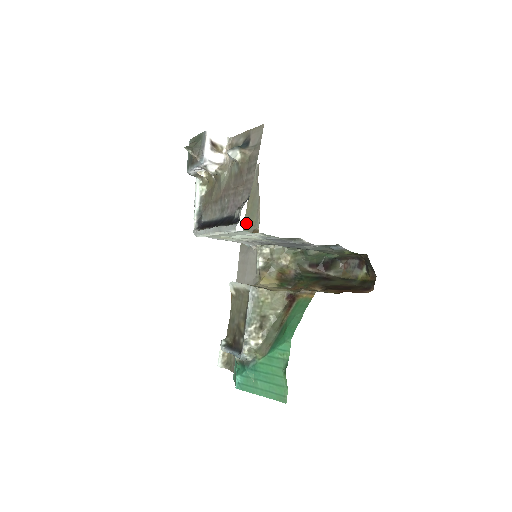
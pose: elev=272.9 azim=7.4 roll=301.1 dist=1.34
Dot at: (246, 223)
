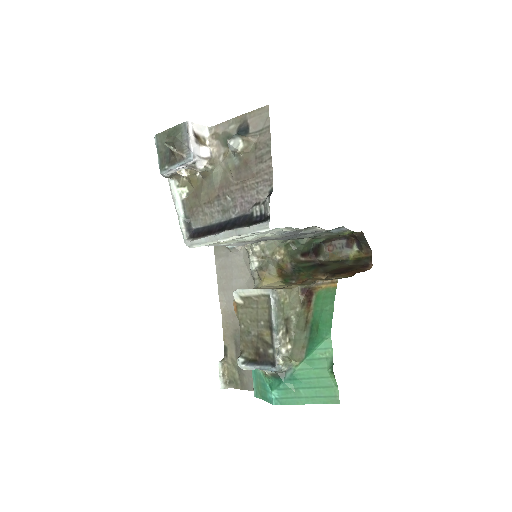
Dot at: occluded
